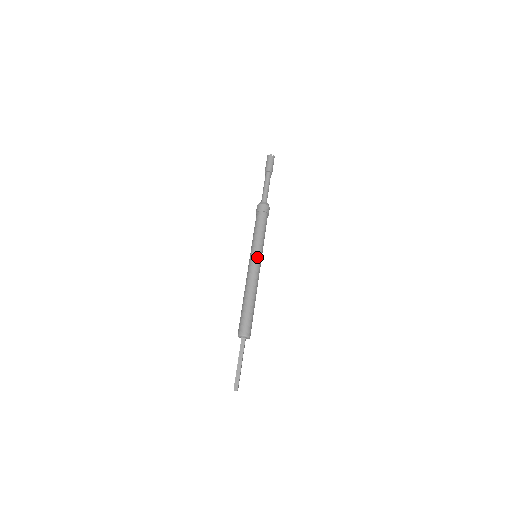
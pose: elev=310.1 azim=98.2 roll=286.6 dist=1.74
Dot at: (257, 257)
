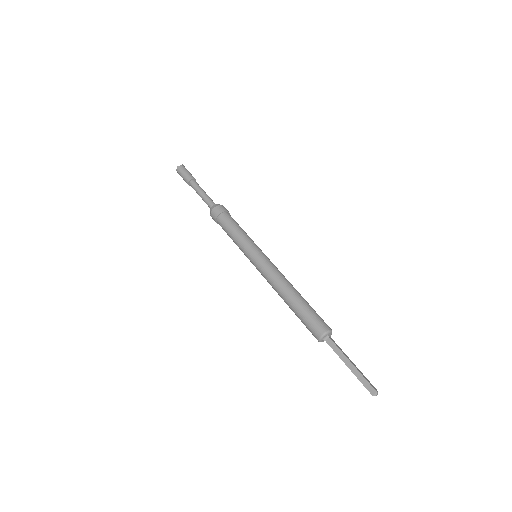
Dot at: (256, 256)
